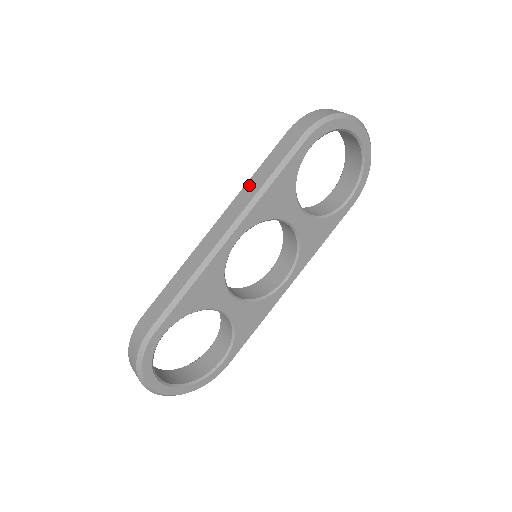
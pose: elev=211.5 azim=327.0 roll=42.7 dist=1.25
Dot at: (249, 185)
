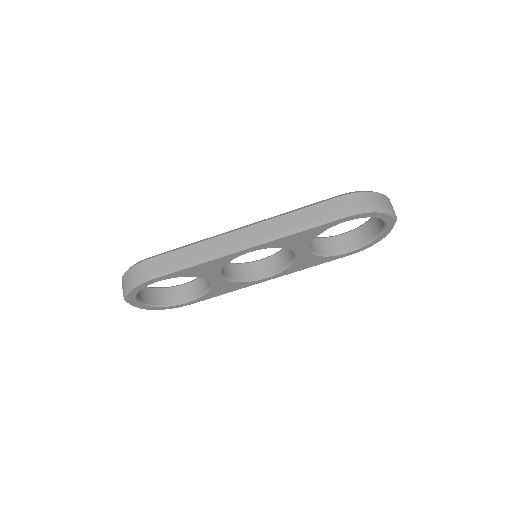
Dot at: (284, 219)
